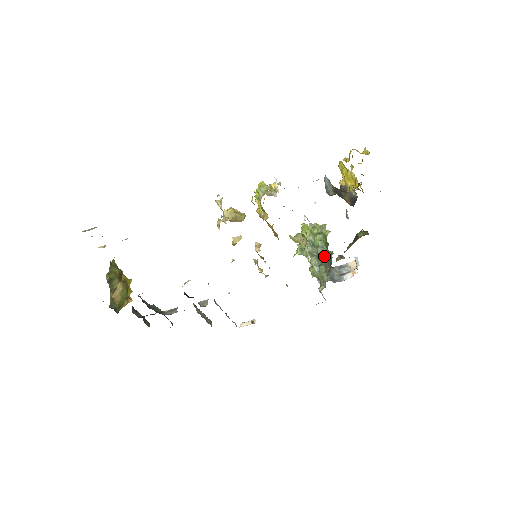
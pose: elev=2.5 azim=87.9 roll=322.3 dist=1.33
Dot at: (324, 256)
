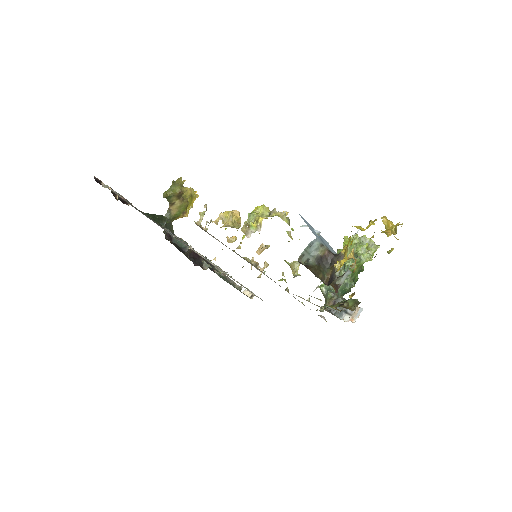
Dot at: occluded
